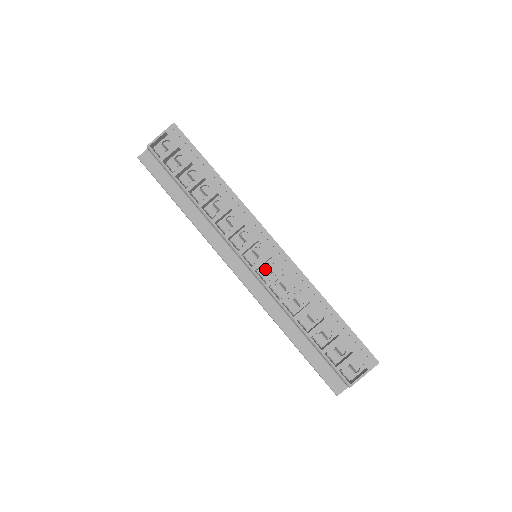
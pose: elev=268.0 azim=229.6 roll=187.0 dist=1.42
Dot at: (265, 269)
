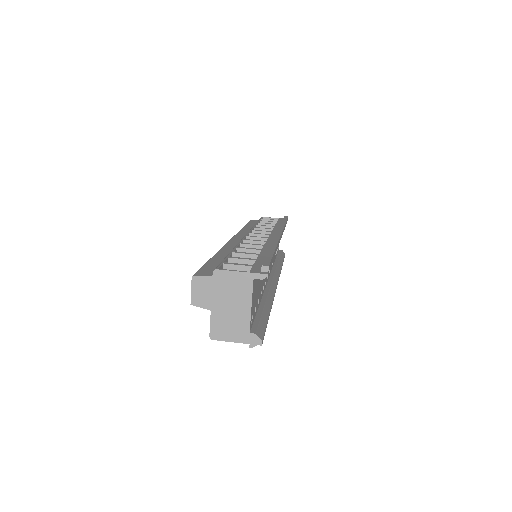
Dot at: occluded
